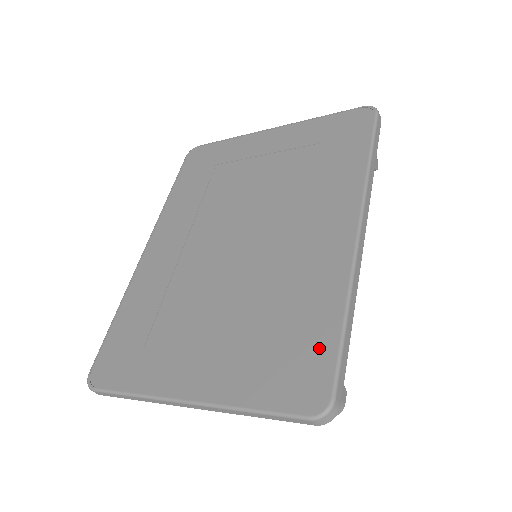
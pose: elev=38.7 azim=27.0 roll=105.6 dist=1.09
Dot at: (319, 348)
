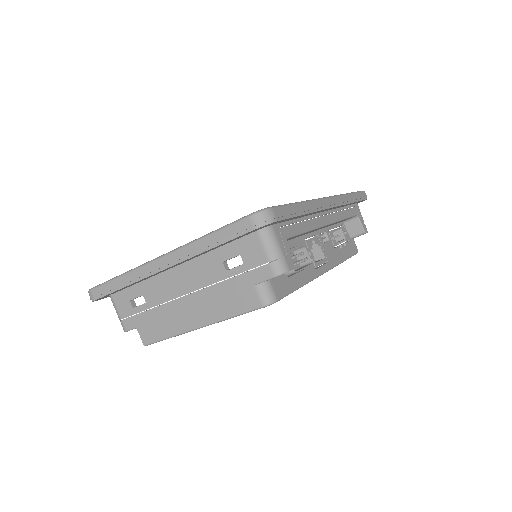
Dot at: occluded
